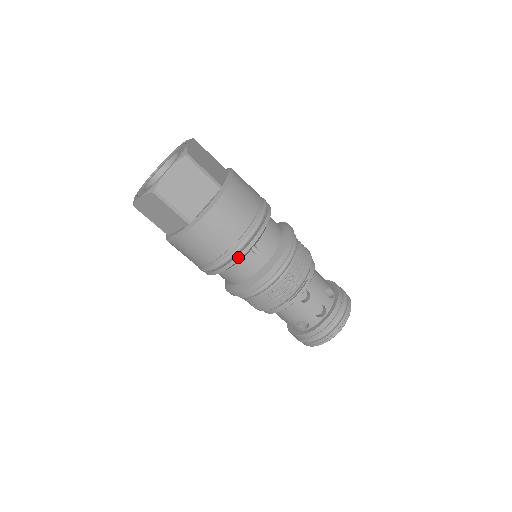
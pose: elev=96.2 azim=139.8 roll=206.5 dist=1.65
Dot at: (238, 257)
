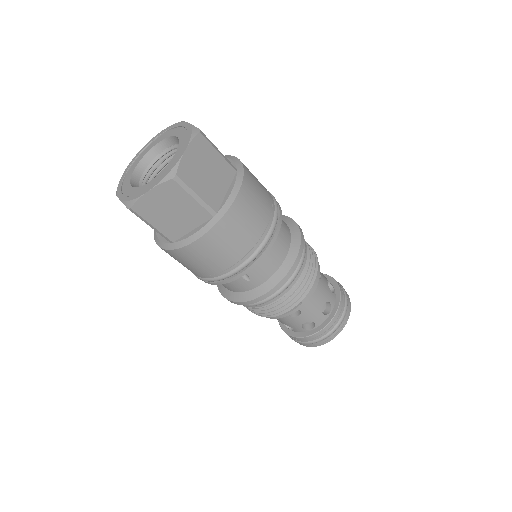
Dot at: (221, 282)
